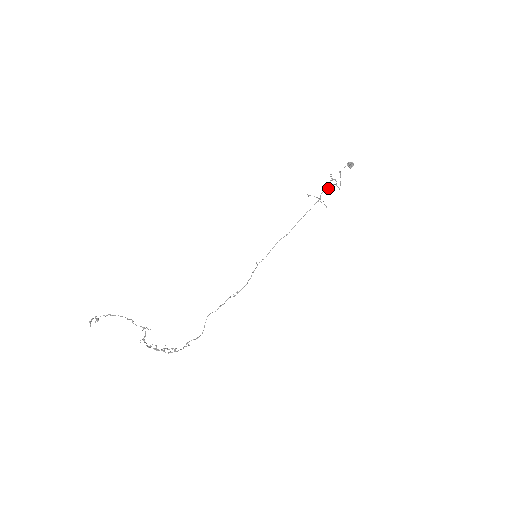
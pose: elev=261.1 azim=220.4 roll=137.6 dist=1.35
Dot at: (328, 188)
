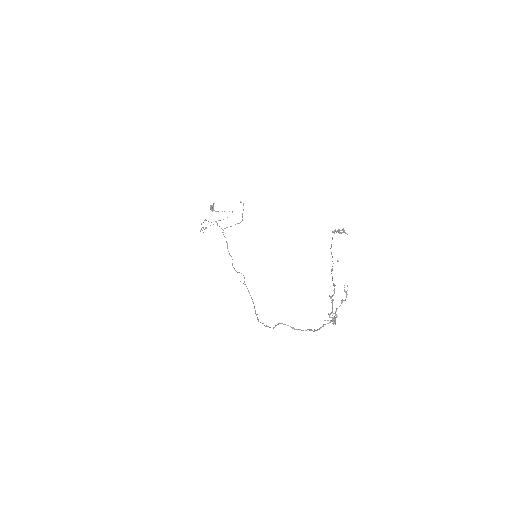
Dot at: (217, 223)
